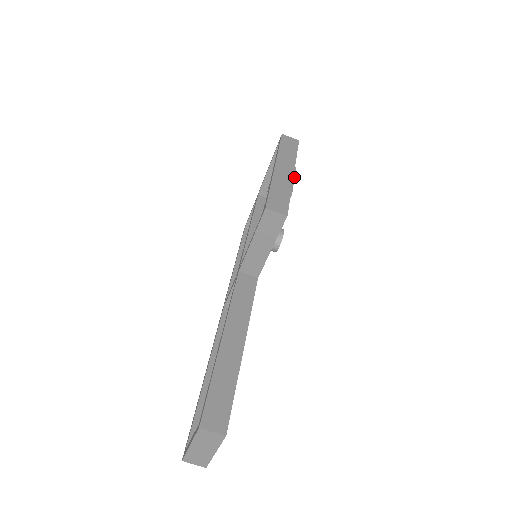
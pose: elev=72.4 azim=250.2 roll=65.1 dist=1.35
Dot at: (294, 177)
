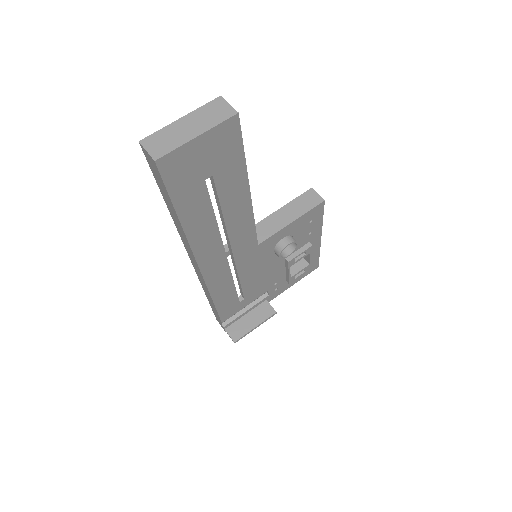
Dot at: (311, 259)
